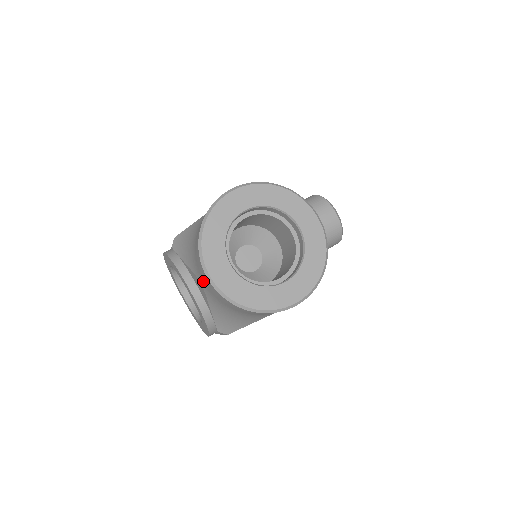
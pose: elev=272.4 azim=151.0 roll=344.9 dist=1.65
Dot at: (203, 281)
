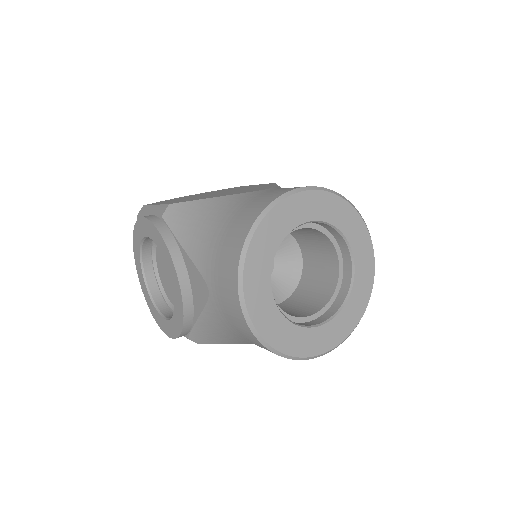
Dot at: (219, 293)
